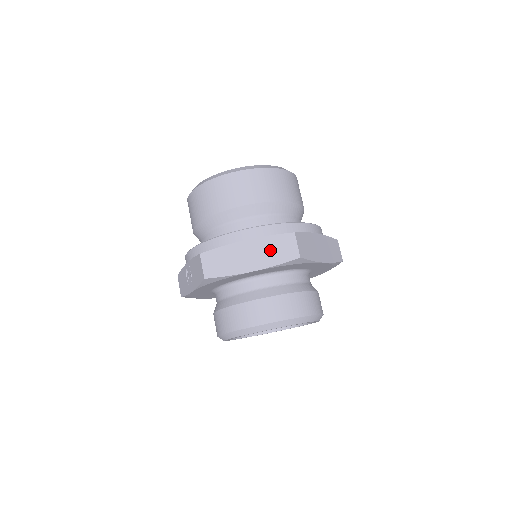
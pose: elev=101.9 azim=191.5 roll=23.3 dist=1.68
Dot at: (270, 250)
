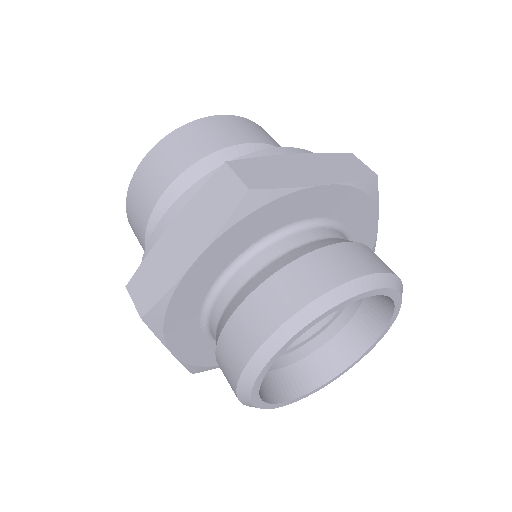
Dot at: (204, 213)
